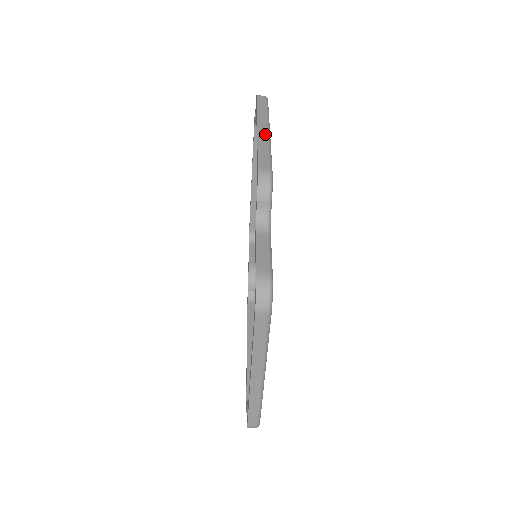
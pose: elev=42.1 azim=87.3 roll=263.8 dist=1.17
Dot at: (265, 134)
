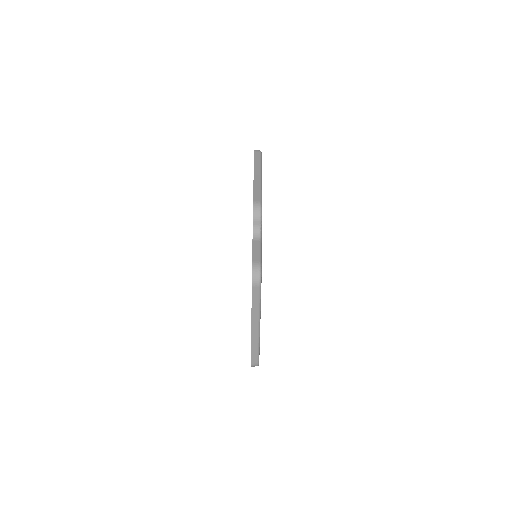
Dot at: (258, 179)
